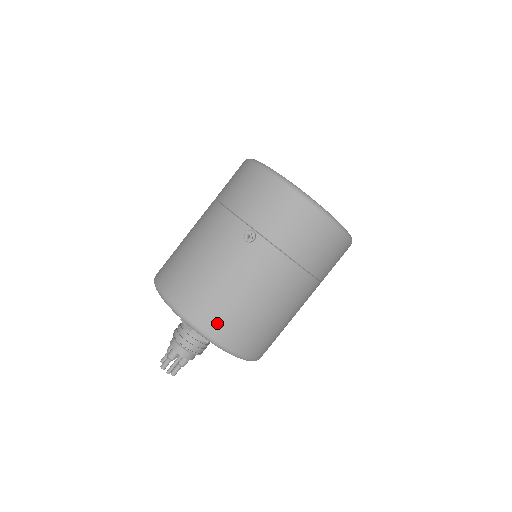
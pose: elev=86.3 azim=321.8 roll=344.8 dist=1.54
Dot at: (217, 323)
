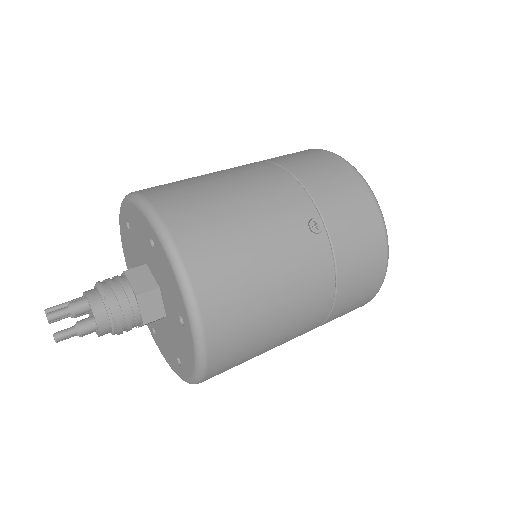
Dot at: occluded
